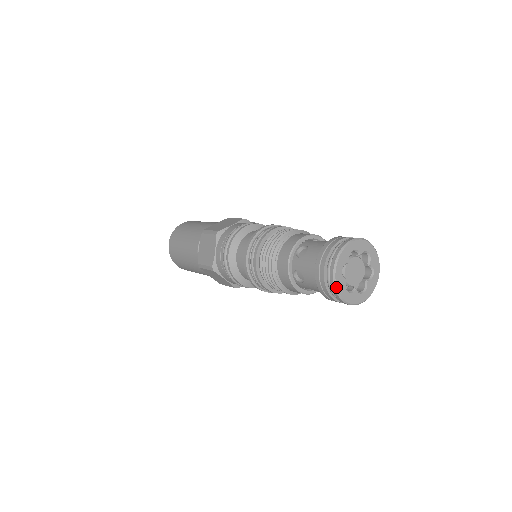
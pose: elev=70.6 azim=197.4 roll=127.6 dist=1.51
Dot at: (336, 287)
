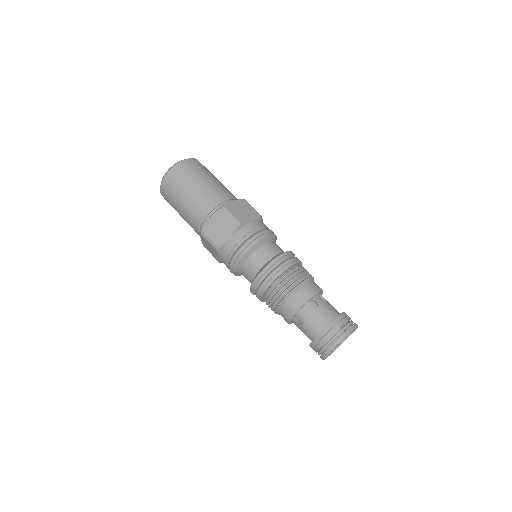
Dot at: (328, 354)
